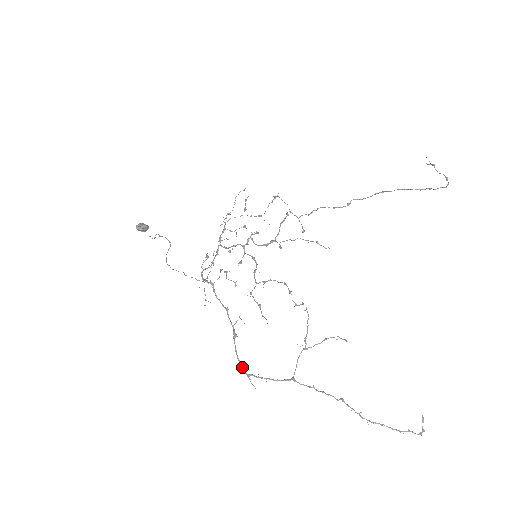
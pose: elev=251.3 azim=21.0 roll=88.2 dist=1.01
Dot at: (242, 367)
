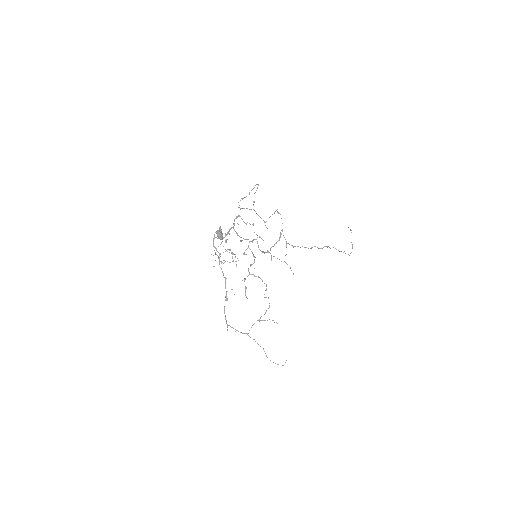
Dot at: (226, 320)
